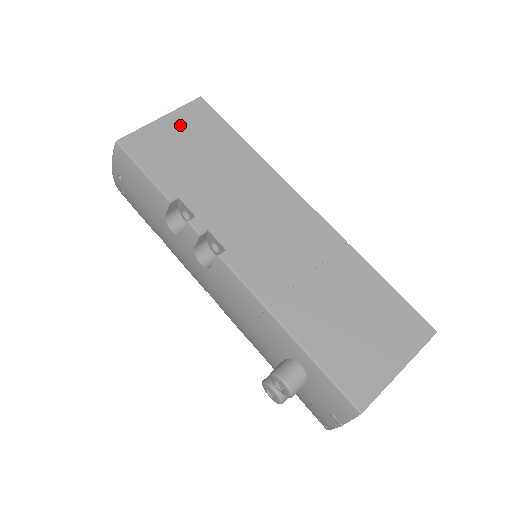
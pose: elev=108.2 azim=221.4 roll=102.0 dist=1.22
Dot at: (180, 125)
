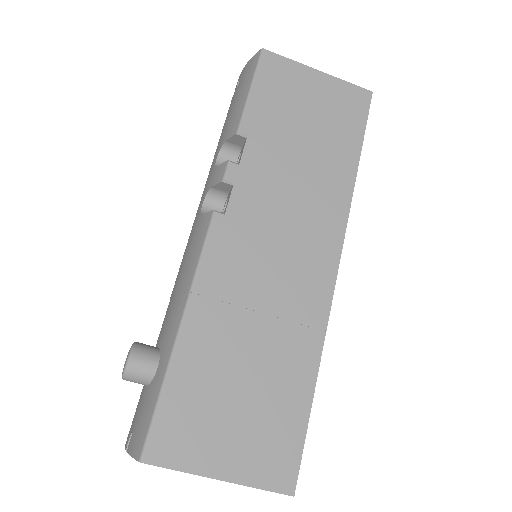
Dot at: (326, 92)
